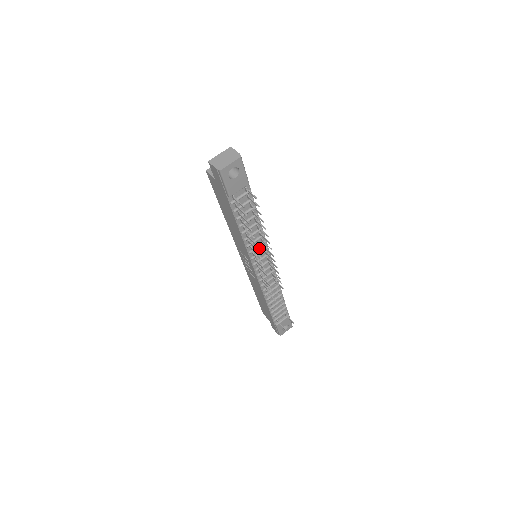
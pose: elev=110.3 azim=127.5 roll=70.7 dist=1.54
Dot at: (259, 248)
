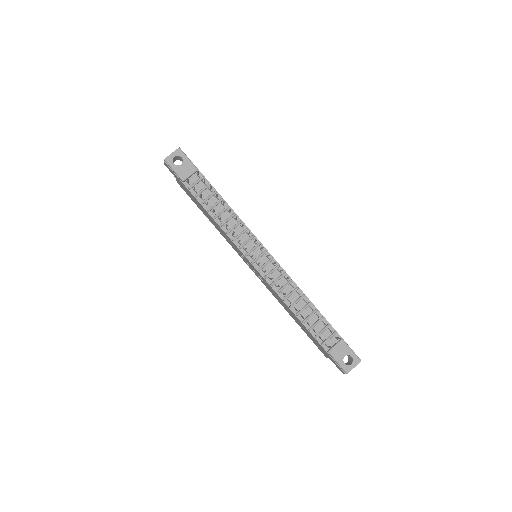
Dot at: (244, 237)
